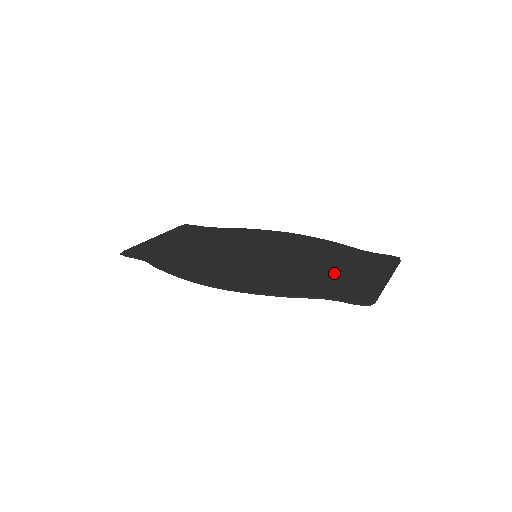
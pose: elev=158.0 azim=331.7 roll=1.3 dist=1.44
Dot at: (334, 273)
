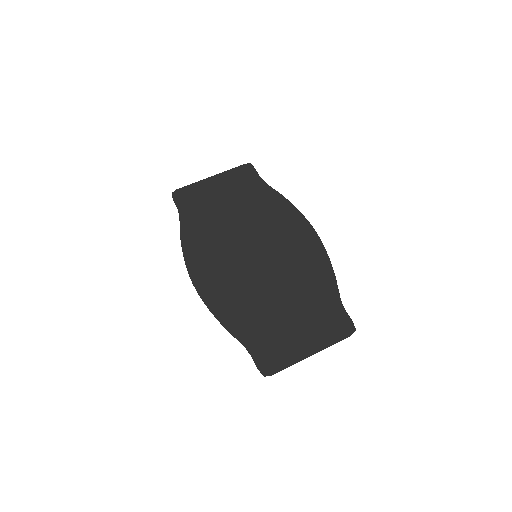
Dot at: (283, 320)
